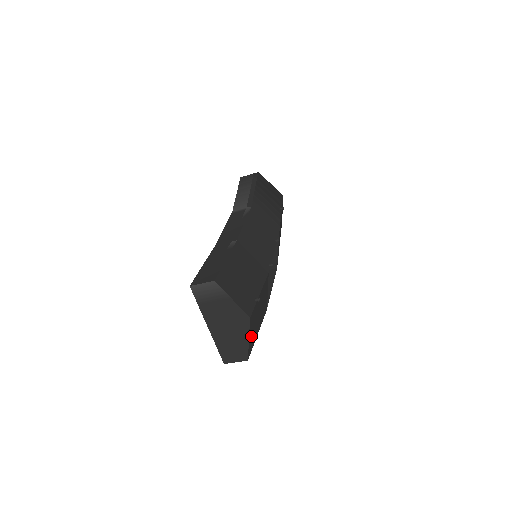
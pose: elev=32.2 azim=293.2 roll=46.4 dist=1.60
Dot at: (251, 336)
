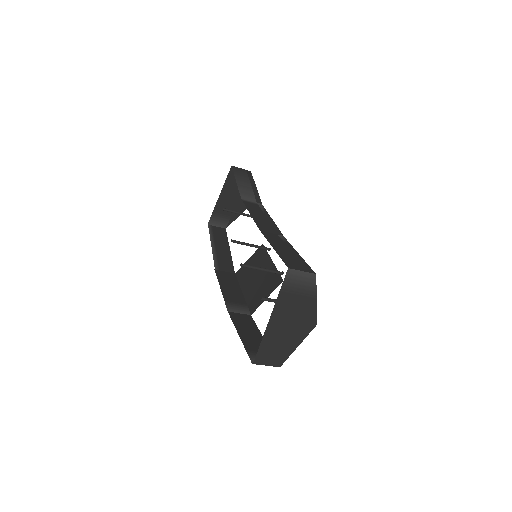
Dot at: occluded
